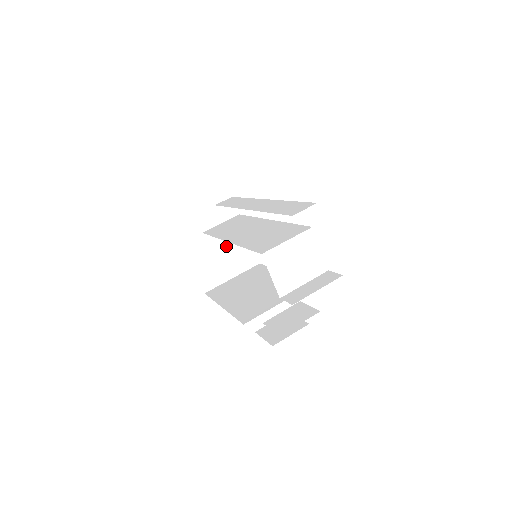
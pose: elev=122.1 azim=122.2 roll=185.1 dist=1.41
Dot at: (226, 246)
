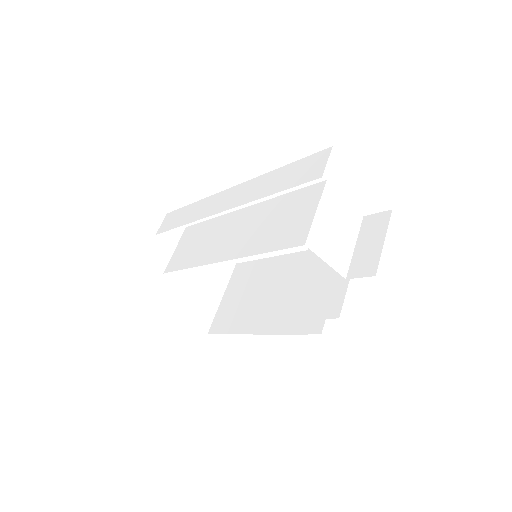
Dot at: (195, 270)
